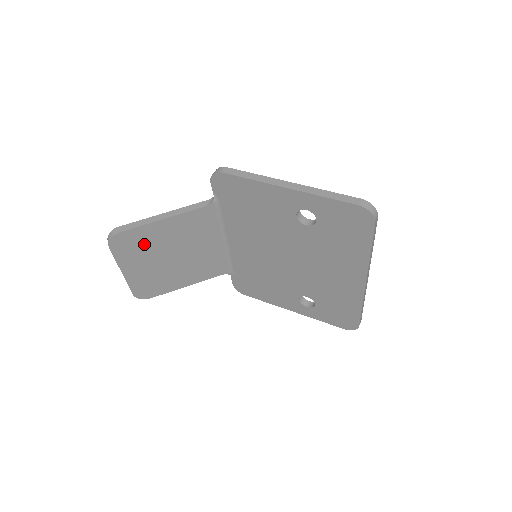
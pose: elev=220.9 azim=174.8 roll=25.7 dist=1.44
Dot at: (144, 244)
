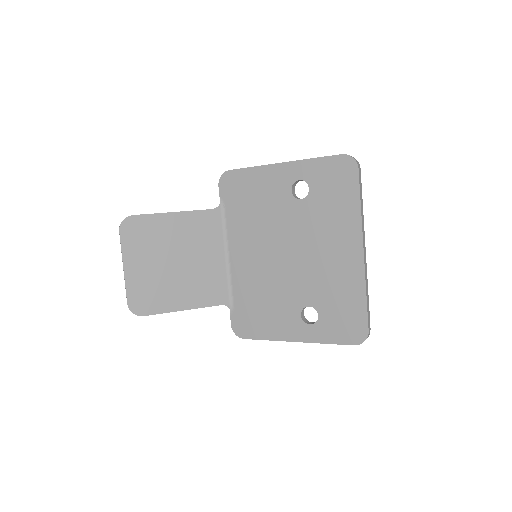
Dot at: (151, 237)
